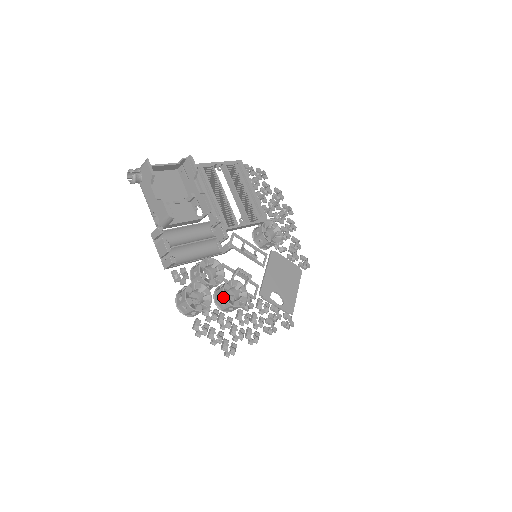
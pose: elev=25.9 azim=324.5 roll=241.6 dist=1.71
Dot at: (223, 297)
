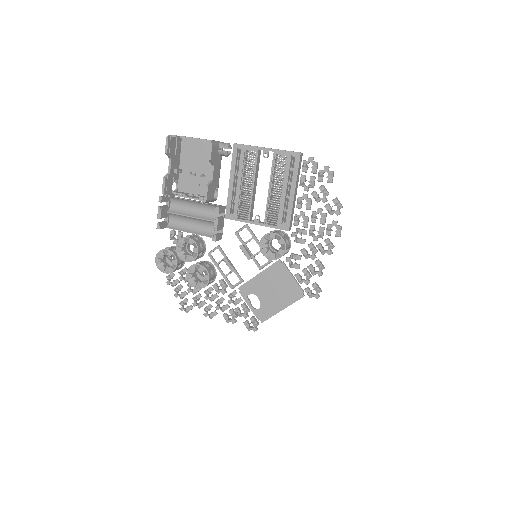
Dot at: (187, 273)
